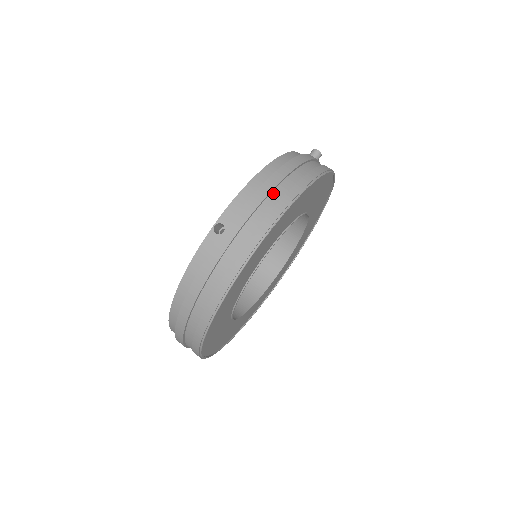
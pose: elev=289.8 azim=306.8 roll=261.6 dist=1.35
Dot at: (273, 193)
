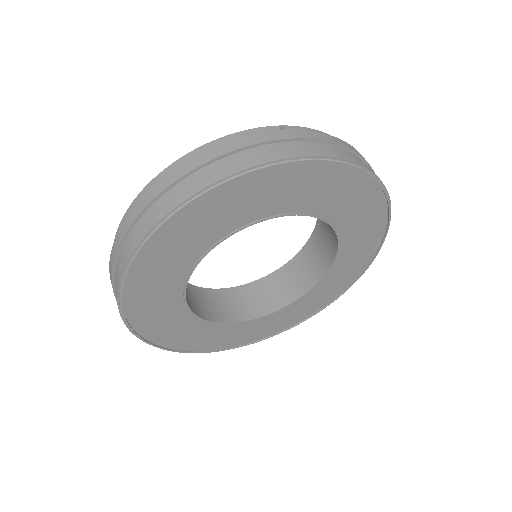
Dot at: (353, 155)
